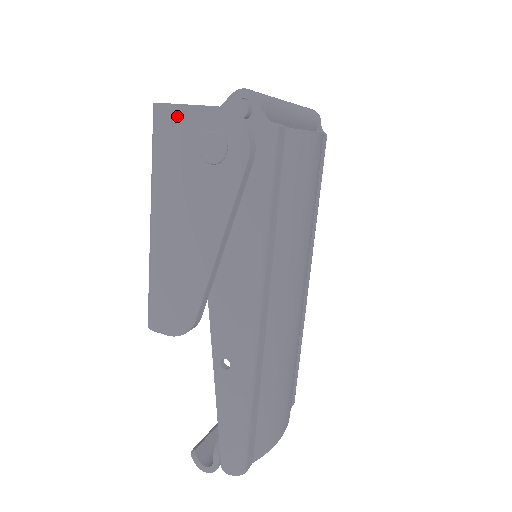
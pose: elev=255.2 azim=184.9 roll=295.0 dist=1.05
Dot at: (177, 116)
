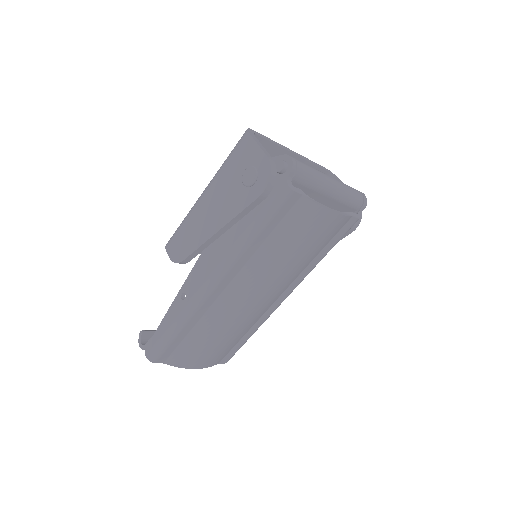
Dot at: (249, 145)
